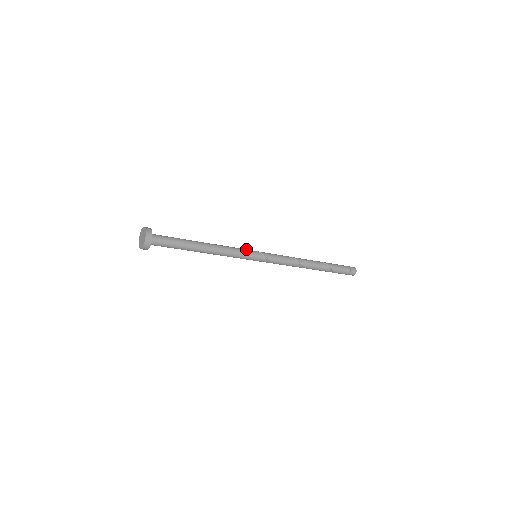
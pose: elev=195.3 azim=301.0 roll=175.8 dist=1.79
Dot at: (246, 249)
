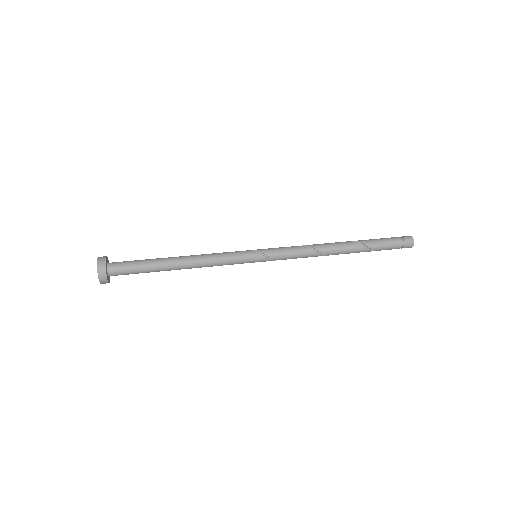
Dot at: (240, 251)
